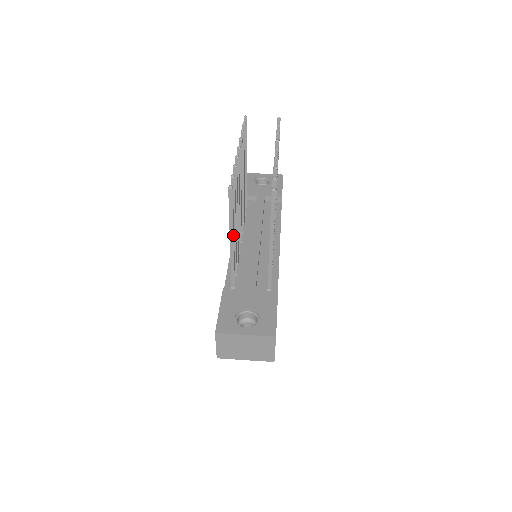
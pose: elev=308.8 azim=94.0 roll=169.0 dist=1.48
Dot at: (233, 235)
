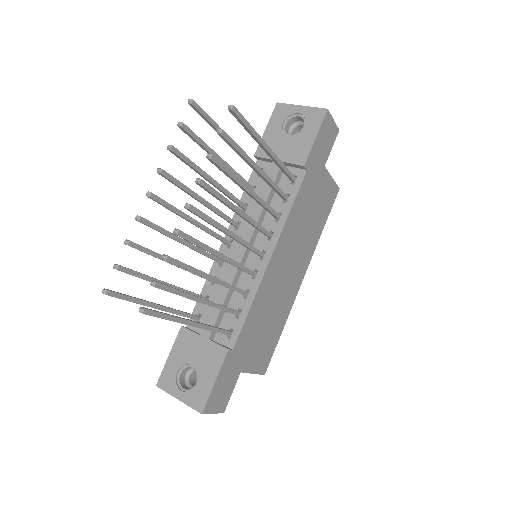
Dot at: (152, 307)
